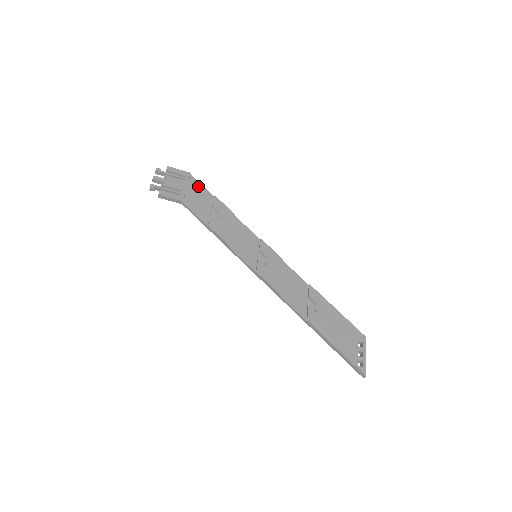
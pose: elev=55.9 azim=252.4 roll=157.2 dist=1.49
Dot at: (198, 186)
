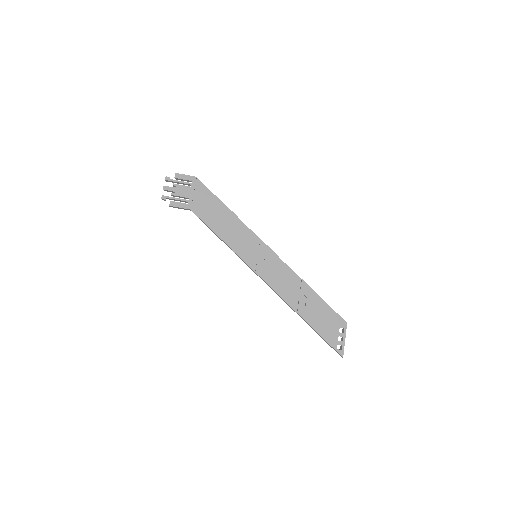
Dot at: (204, 190)
